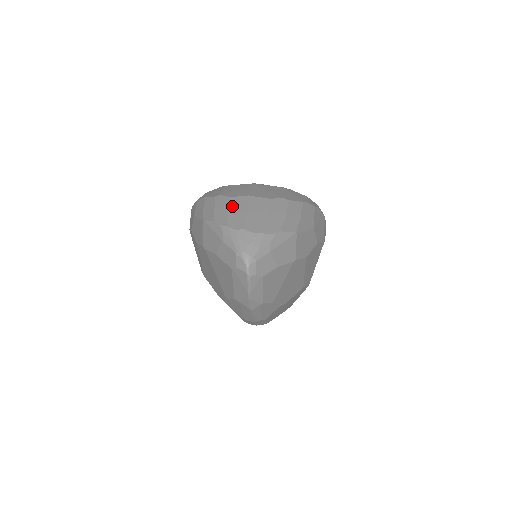
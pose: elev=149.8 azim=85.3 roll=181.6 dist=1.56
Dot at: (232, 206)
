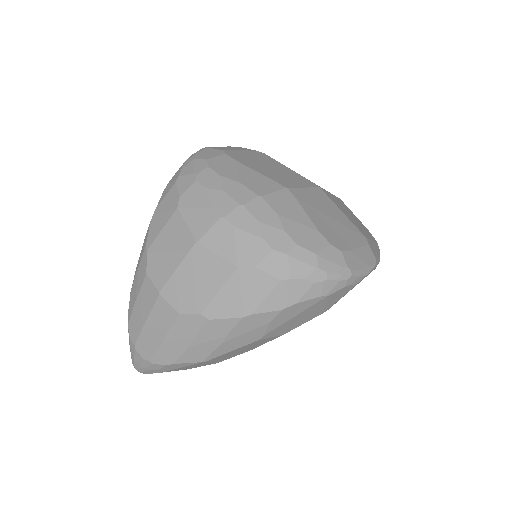
Dot at: (140, 295)
